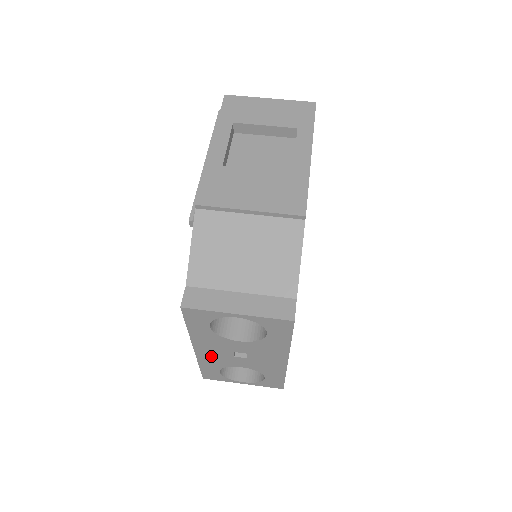
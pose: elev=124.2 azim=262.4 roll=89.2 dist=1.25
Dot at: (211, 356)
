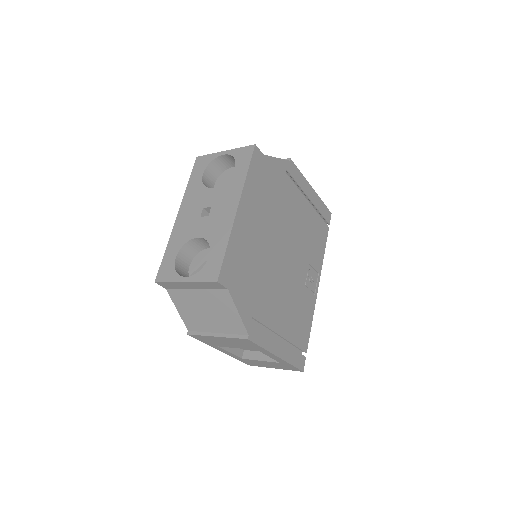
Dot at: (184, 224)
